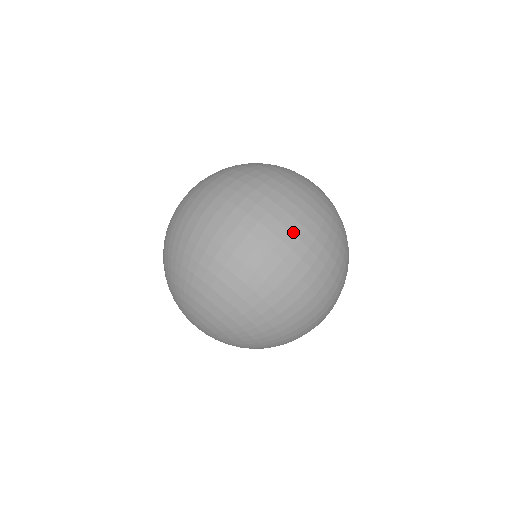
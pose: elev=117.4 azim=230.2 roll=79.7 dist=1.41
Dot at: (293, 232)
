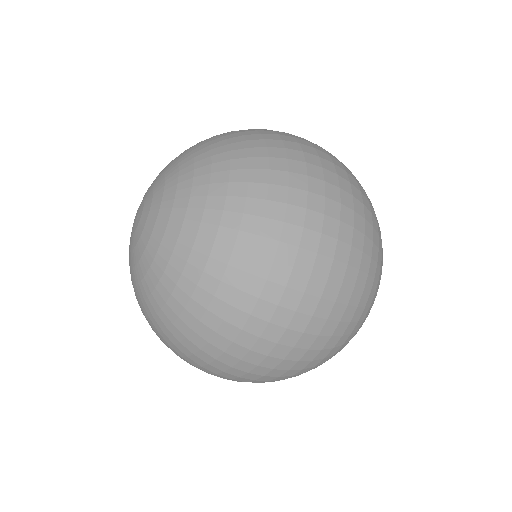
Dot at: (348, 176)
